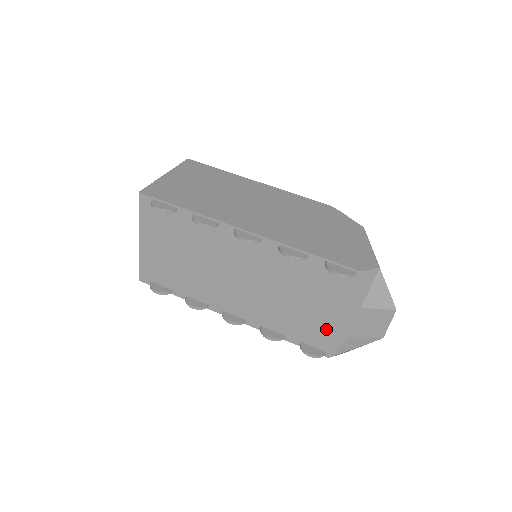
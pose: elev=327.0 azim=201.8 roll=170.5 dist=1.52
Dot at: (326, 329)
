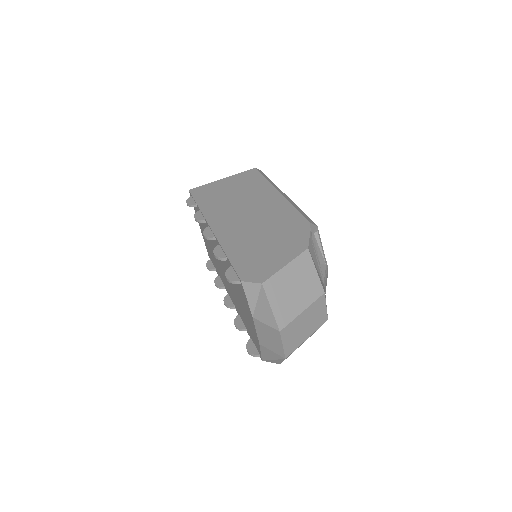
Dot at: (252, 331)
